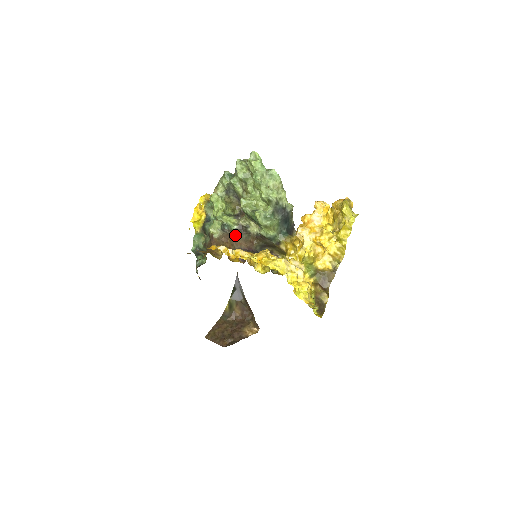
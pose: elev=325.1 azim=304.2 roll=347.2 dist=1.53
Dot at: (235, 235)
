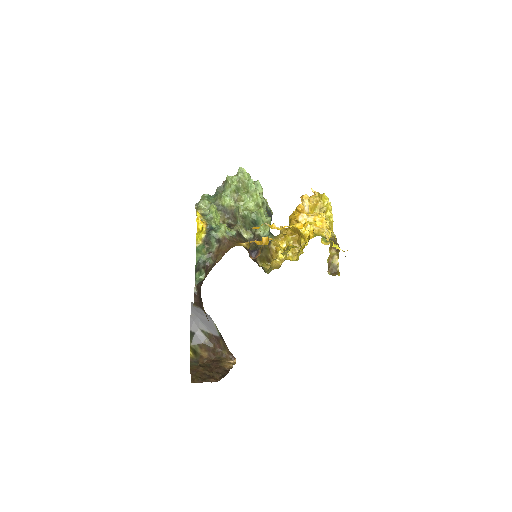
Dot at: (238, 238)
